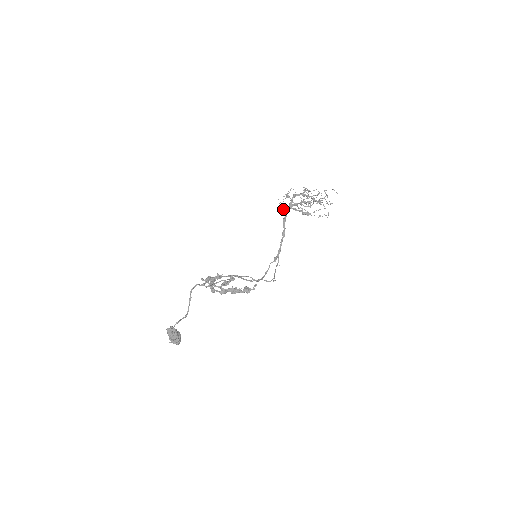
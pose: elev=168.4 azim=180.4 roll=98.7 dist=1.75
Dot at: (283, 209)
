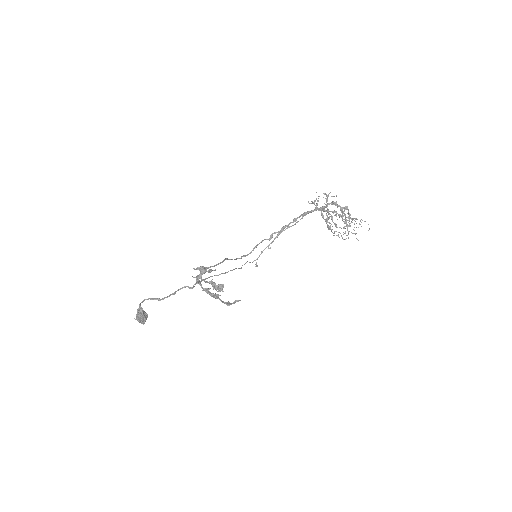
Dot at: (313, 202)
